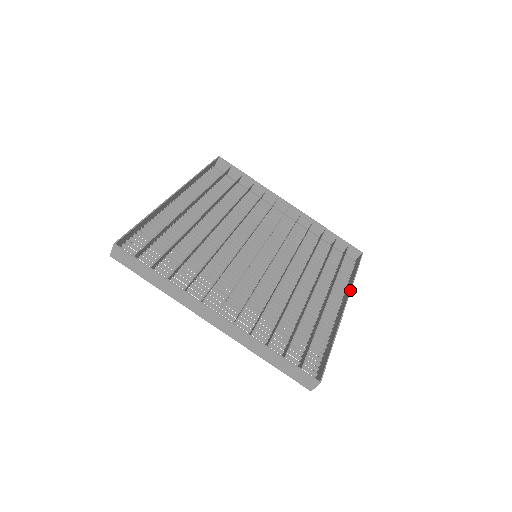
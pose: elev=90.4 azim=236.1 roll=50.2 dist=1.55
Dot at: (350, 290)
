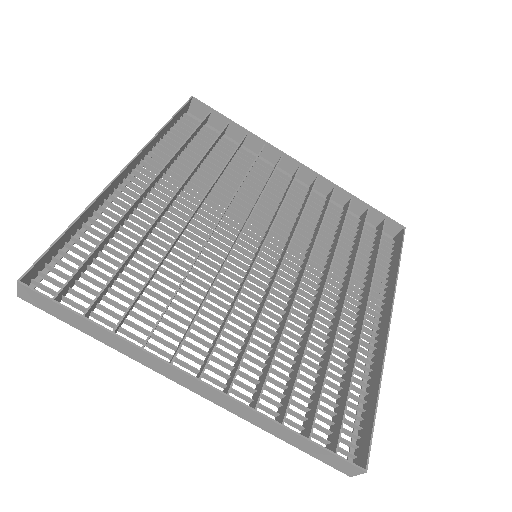
Dot at: (394, 293)
